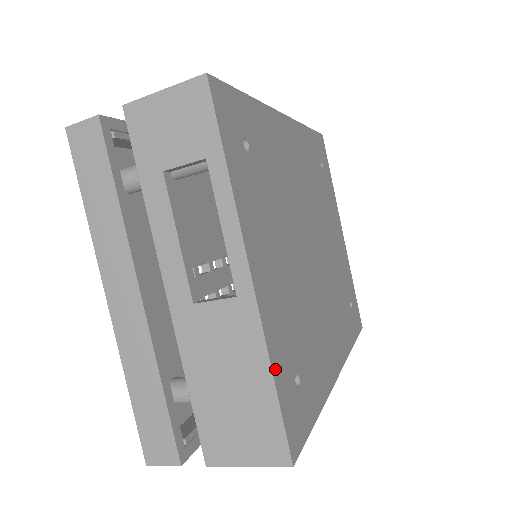
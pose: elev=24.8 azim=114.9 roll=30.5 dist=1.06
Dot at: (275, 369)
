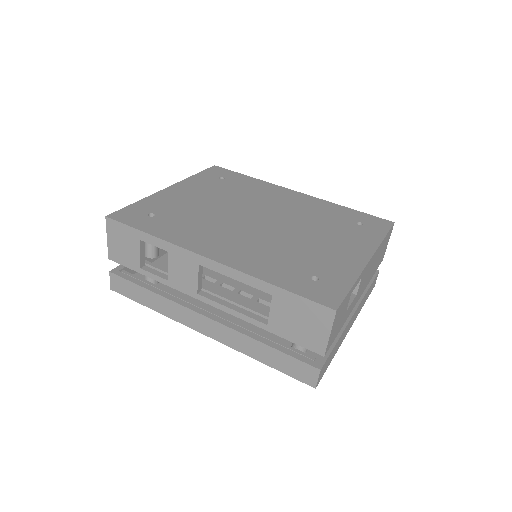
Dot at: (142, 202)
